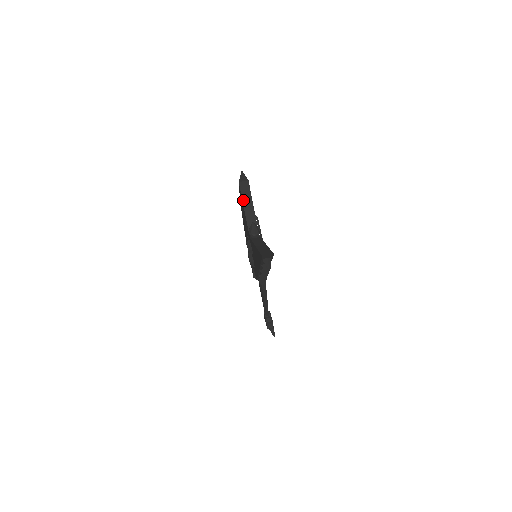
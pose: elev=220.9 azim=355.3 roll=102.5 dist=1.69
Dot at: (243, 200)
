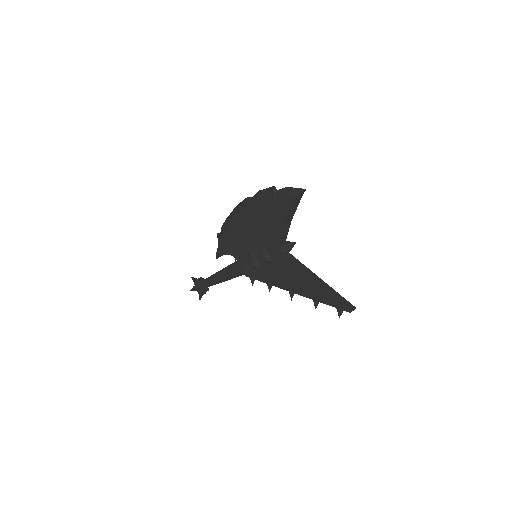
Dot at: (288, 215)
